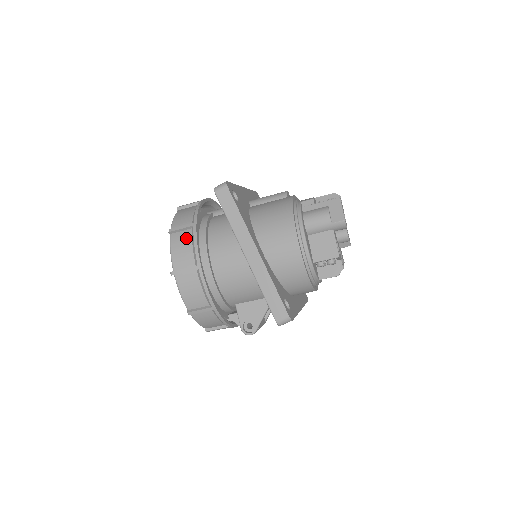
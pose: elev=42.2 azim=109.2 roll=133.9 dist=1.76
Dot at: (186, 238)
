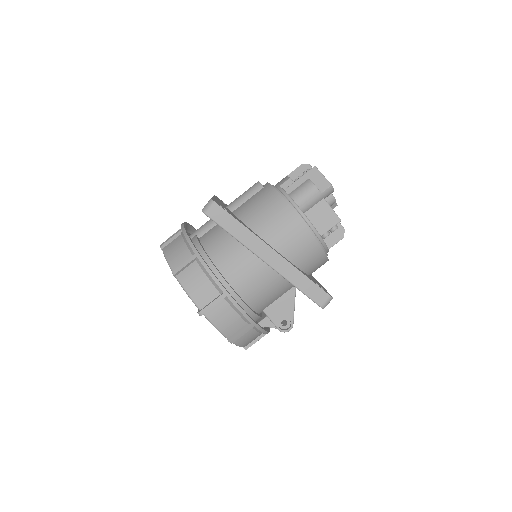
Dot at: (196, 272)
